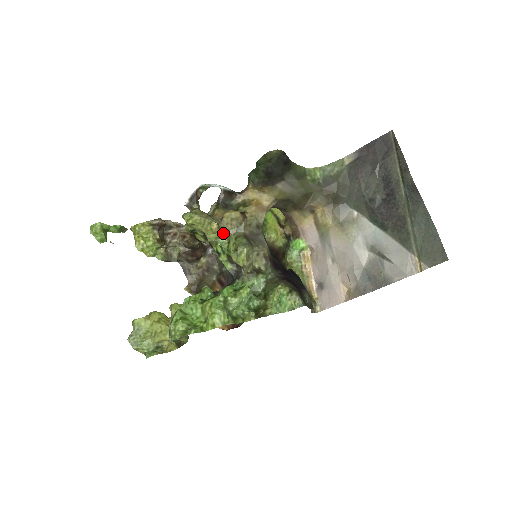
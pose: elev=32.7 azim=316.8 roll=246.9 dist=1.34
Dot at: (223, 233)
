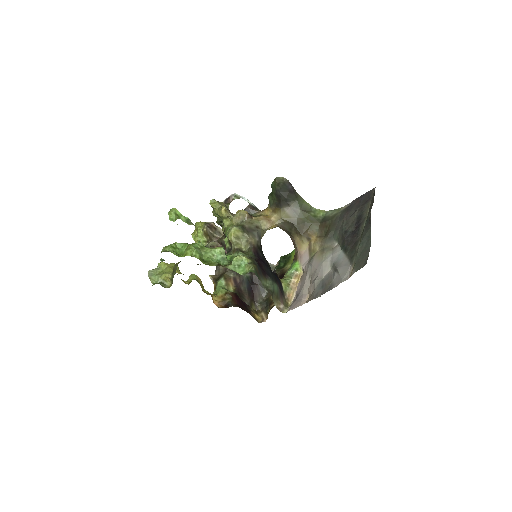
Dot at: (233, 223)
